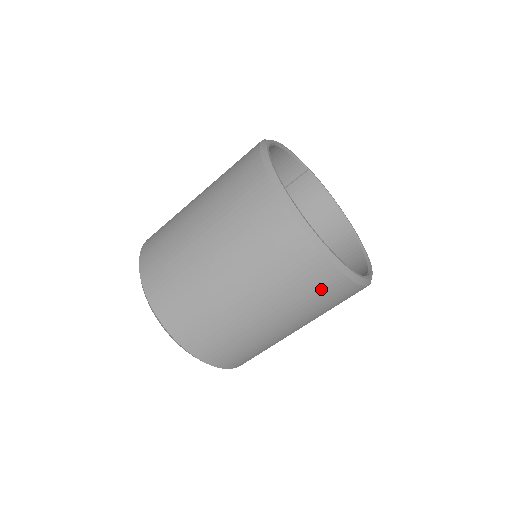
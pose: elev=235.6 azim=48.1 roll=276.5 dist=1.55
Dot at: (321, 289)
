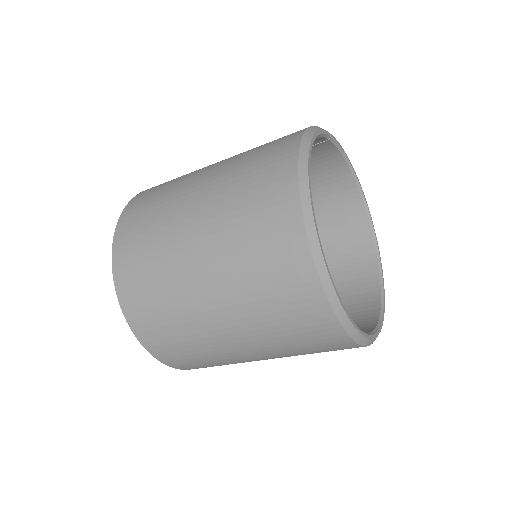
Dot at: occluded
